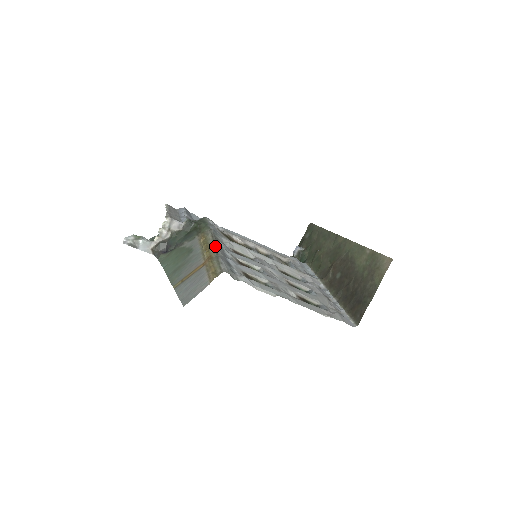
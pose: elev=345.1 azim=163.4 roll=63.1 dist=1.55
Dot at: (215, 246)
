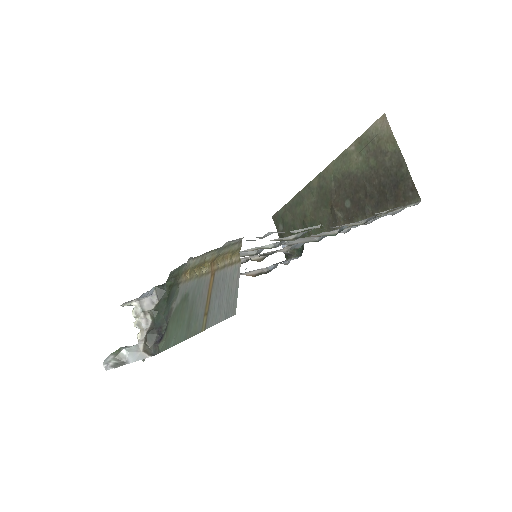
Dot at: (207, 253)
